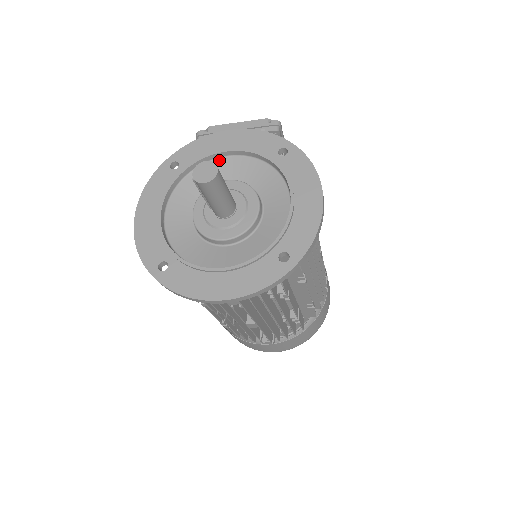
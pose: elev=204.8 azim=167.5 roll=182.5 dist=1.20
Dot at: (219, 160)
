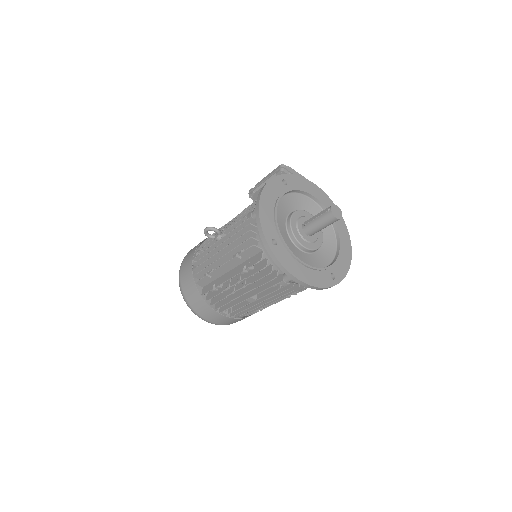
Dot at: (306, 197)
